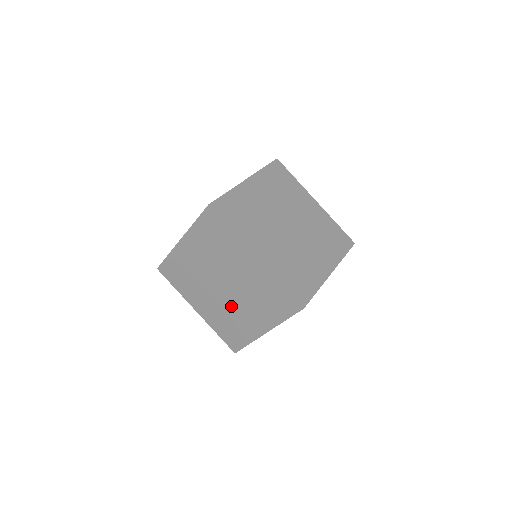
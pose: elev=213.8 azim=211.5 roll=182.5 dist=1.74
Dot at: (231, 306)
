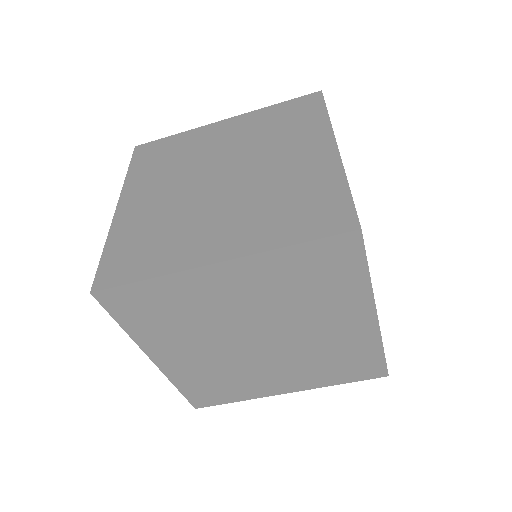
Dot at: (250, 363)
